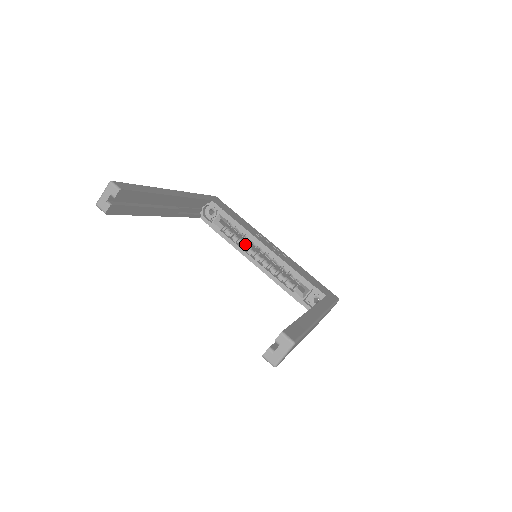
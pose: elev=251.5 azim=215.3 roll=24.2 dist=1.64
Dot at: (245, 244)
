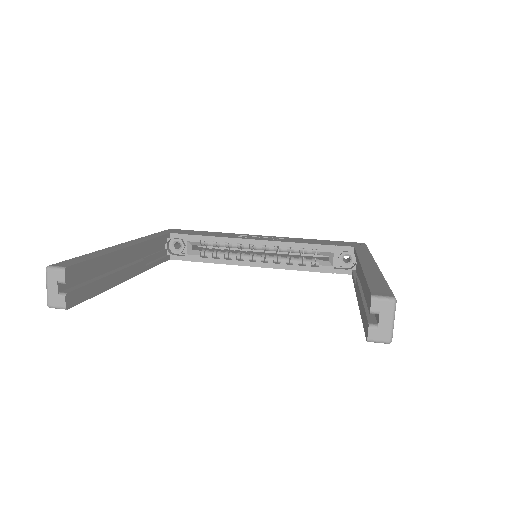
Dot at: (235, 253)
